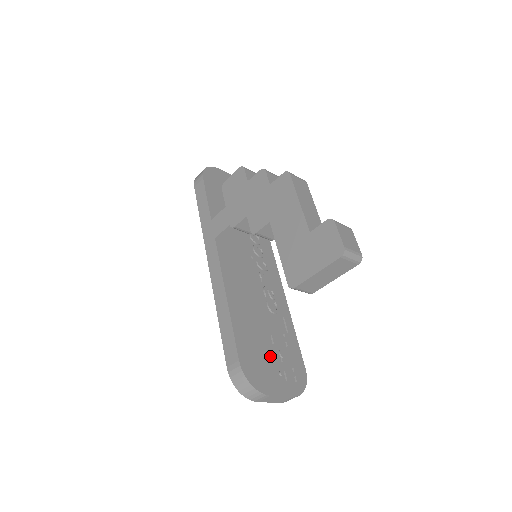
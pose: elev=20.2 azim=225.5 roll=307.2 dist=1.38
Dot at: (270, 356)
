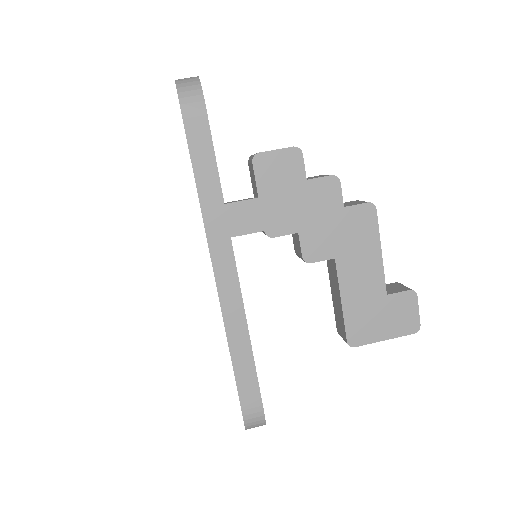
Dot at: occluded
